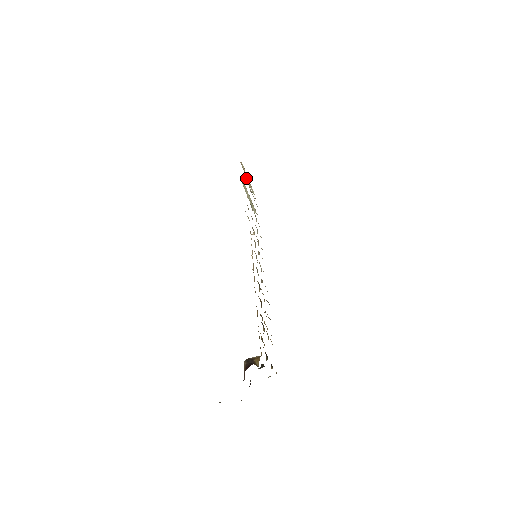
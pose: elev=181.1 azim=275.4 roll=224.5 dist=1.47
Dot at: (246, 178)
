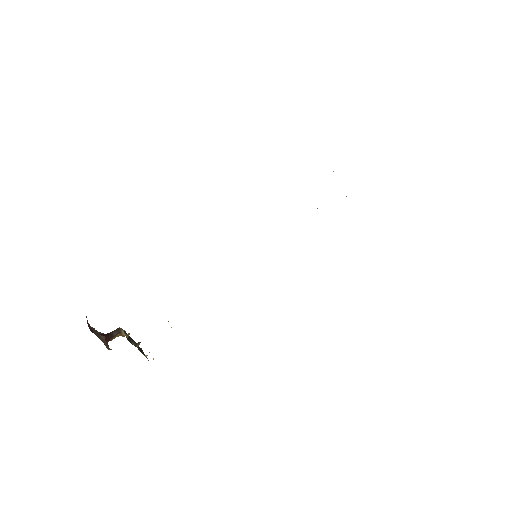
Dot at: occluded
